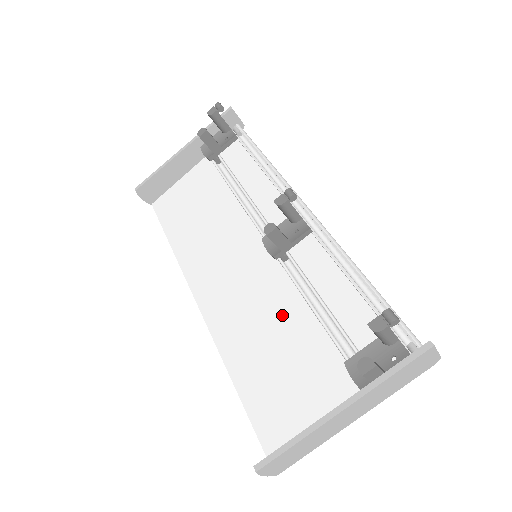
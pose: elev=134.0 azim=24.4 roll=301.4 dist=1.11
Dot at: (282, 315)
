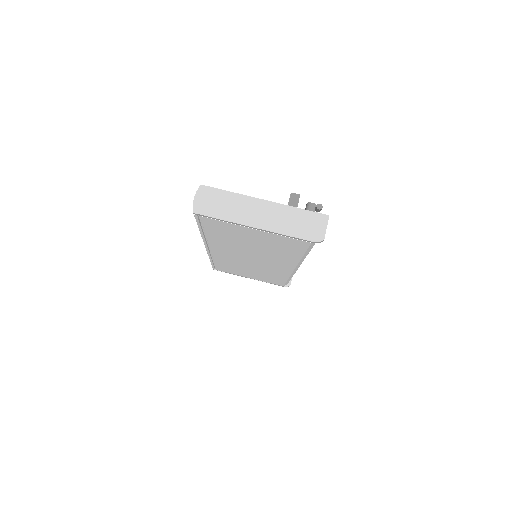
Dot at: occluded
